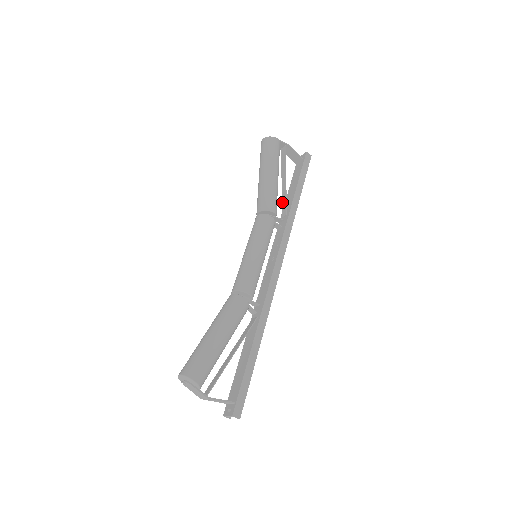
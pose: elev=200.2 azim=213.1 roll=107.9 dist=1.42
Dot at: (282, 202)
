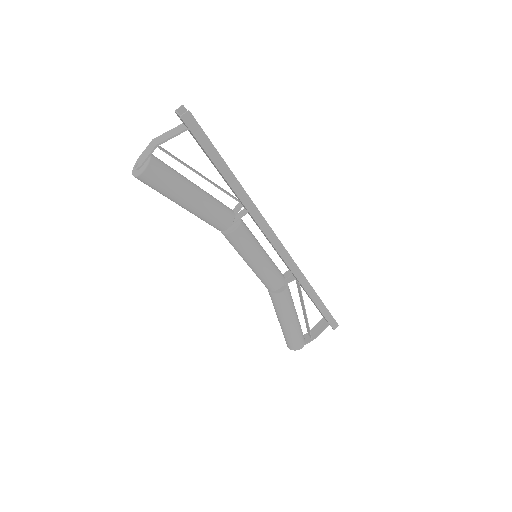
Dot at: occluded
